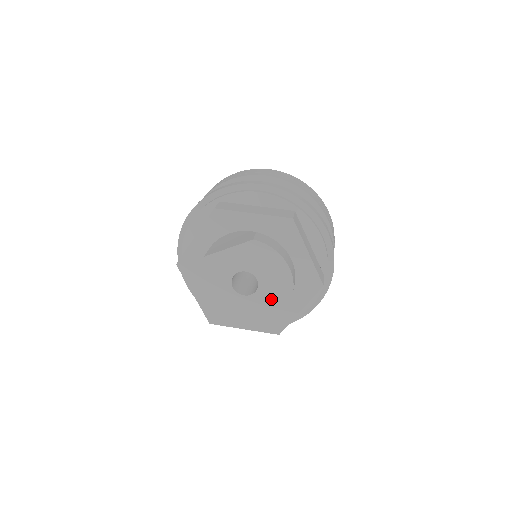
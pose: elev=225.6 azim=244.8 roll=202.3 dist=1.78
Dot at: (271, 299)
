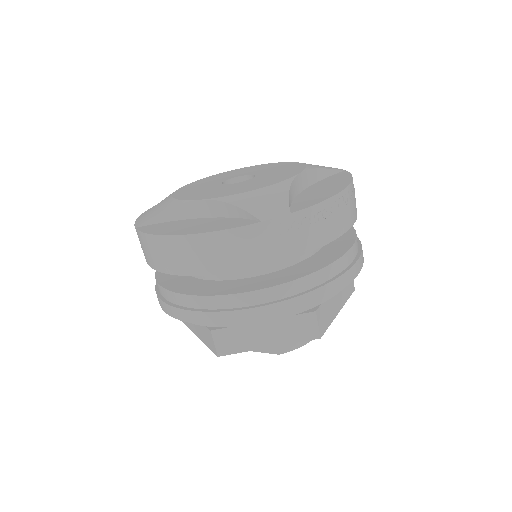
Dot at: occluded
